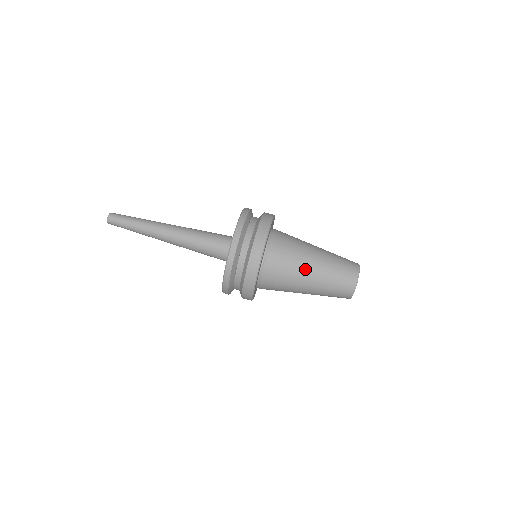
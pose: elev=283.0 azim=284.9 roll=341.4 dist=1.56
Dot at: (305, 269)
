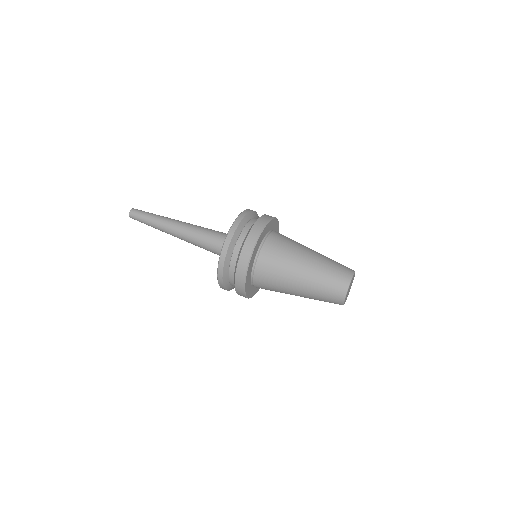
Dot at: (307, 248)
